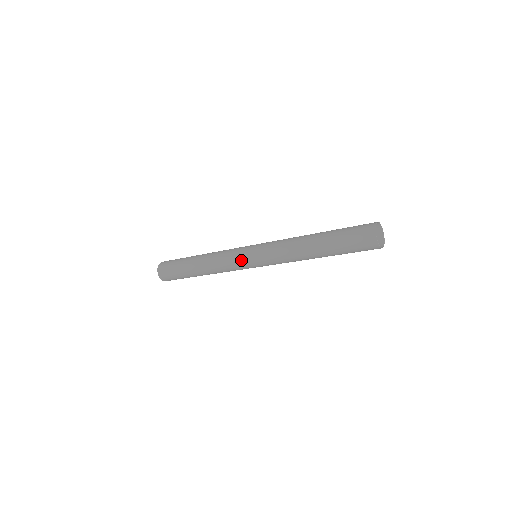
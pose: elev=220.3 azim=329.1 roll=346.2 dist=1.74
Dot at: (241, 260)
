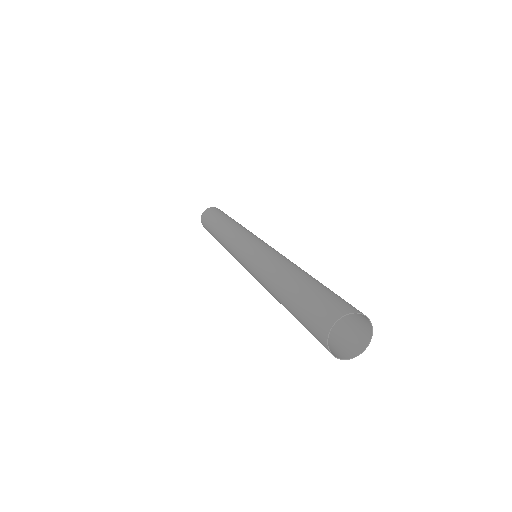
Dot at: (236, 256)
